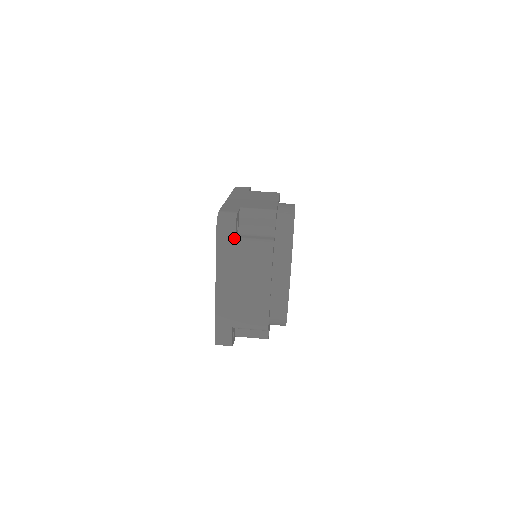
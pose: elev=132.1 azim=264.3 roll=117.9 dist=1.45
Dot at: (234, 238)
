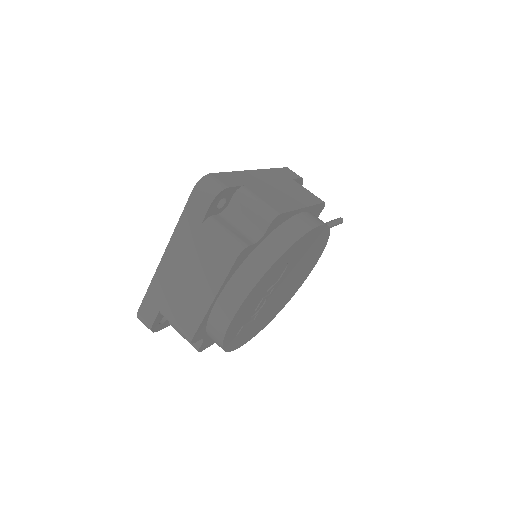
Dot at: (204, 214)
